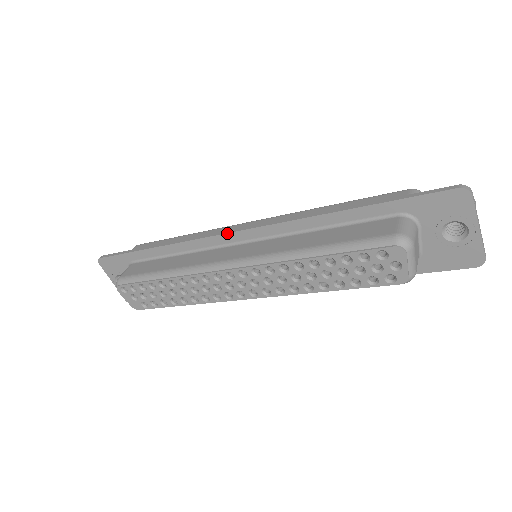
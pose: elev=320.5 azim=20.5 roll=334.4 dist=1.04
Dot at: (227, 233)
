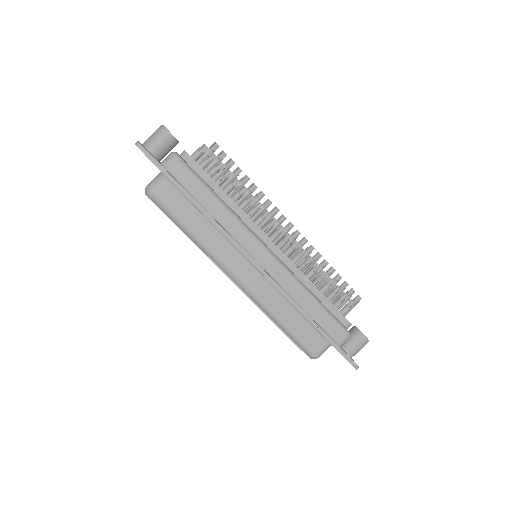
Dot at: (248, 259)
